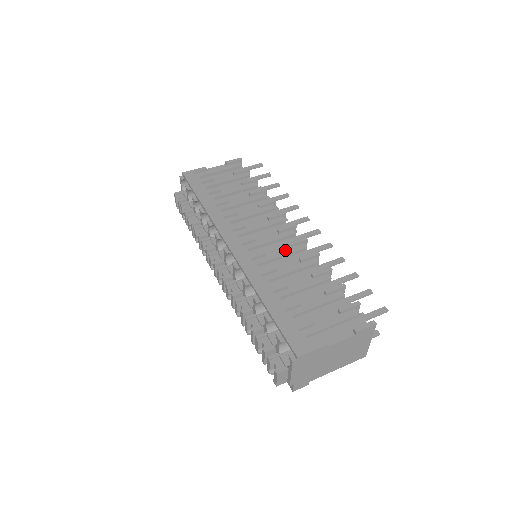
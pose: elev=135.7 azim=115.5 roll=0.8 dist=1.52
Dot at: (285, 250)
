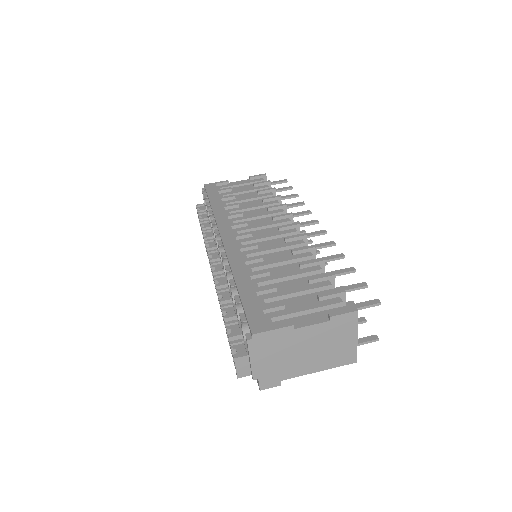
Dot at: (280, 244)
